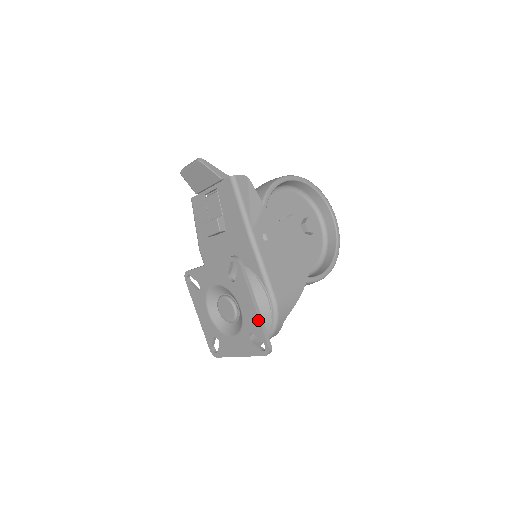
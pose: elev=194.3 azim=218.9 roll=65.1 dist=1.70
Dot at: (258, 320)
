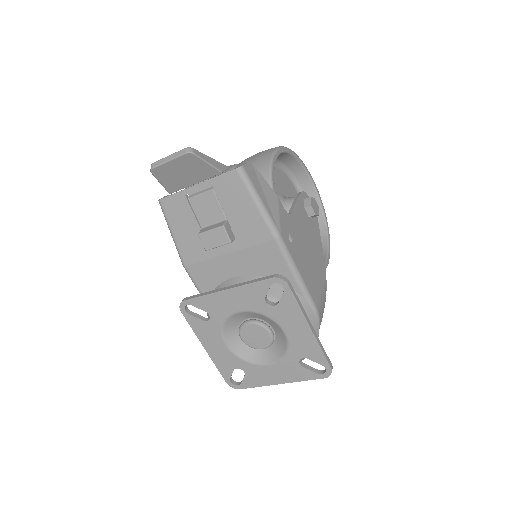
Dot at: (316, 343)
